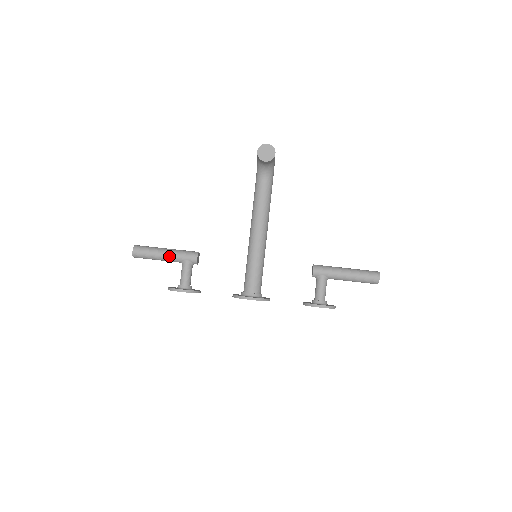
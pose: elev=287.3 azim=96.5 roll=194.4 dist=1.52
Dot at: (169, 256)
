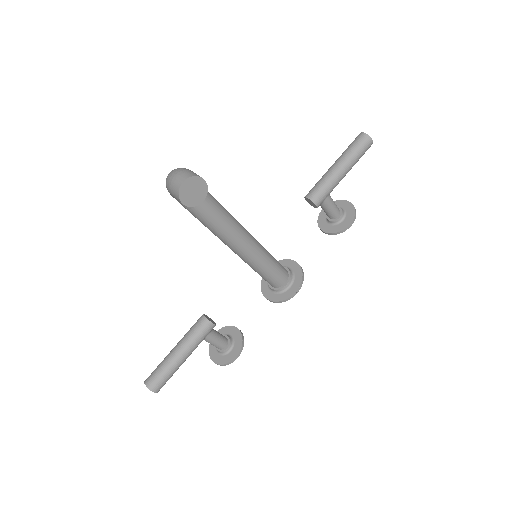
Dot at: (189, 354)
